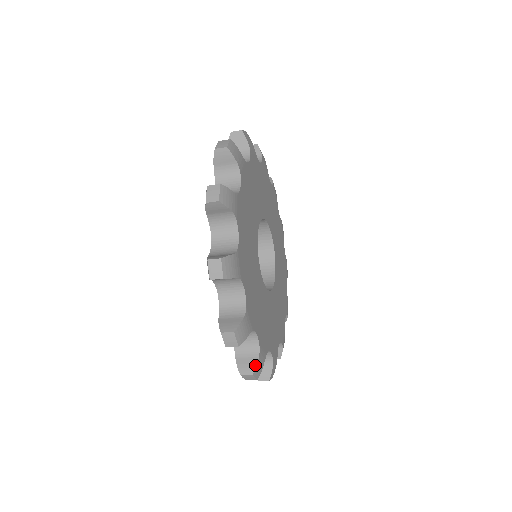
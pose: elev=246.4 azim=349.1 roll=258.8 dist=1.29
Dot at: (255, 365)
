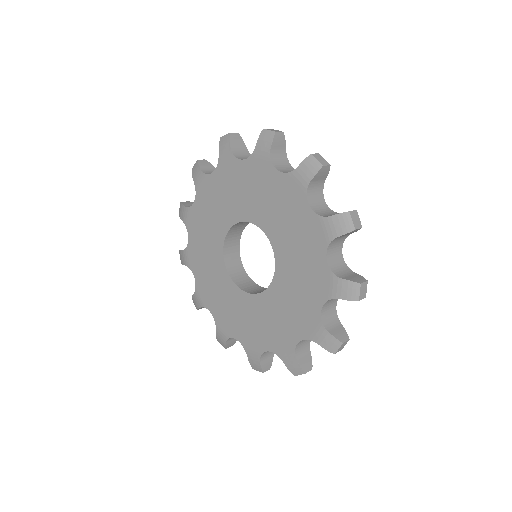
Dot at: (361, 276)
